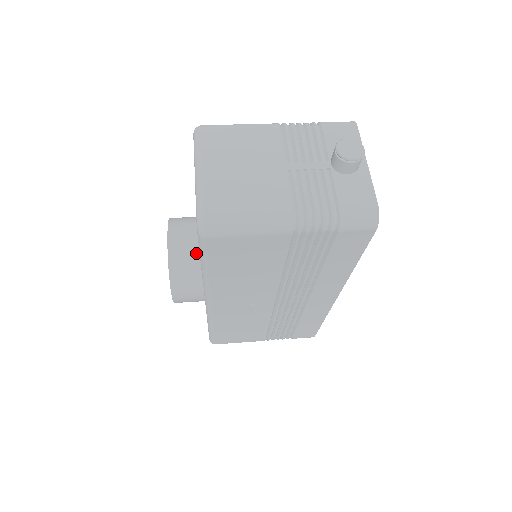
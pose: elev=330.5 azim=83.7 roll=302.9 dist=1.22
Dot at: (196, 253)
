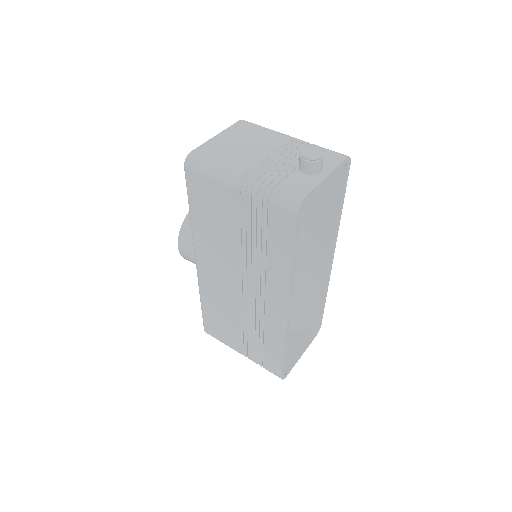
Dot at: occluded
